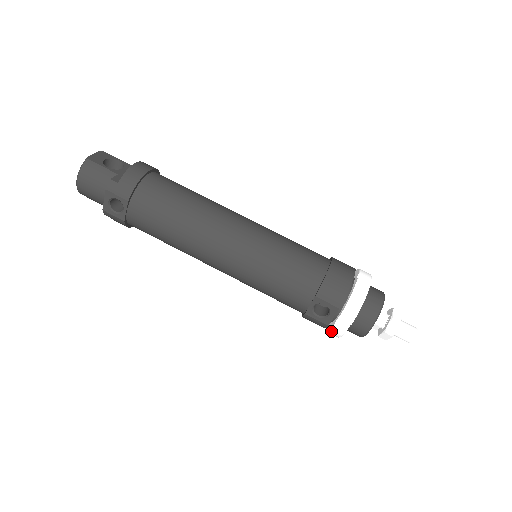
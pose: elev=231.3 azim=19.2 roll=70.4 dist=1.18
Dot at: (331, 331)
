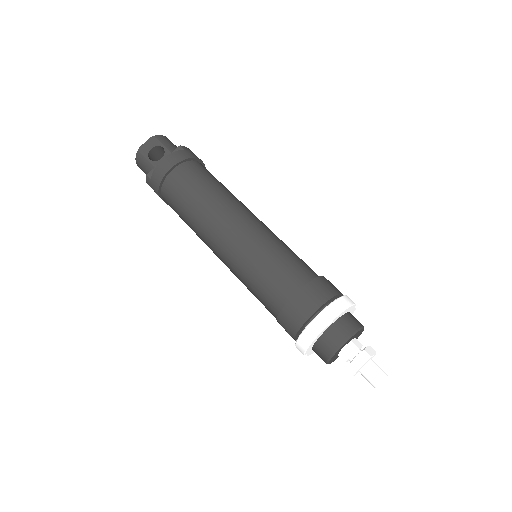
Dot at: occluded
